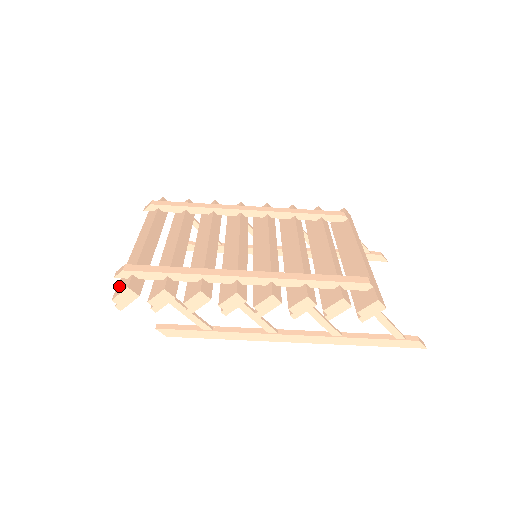
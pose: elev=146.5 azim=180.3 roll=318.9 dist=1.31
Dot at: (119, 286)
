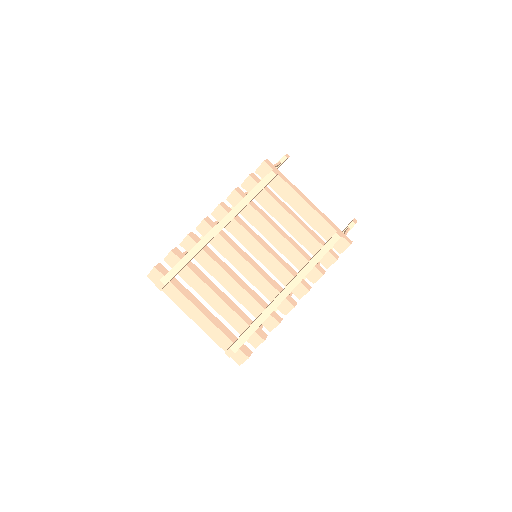
Dot at: (233, 356)
